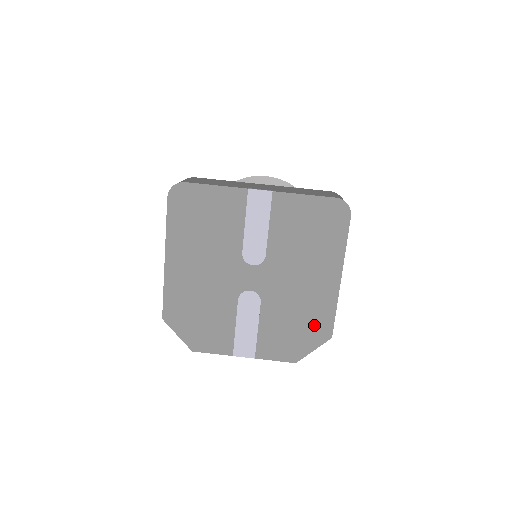
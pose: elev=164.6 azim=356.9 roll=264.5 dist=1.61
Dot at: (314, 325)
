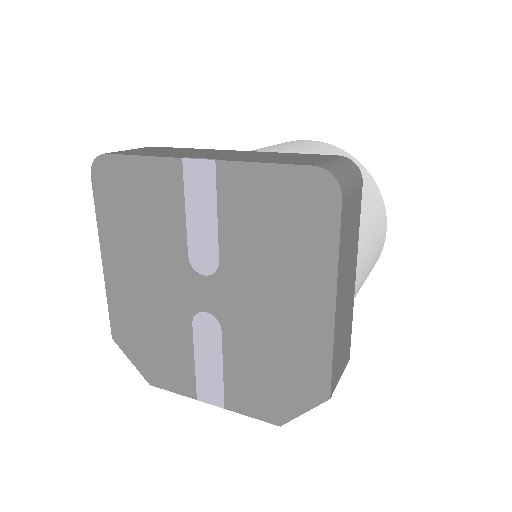
Dot at: (300, 375)
